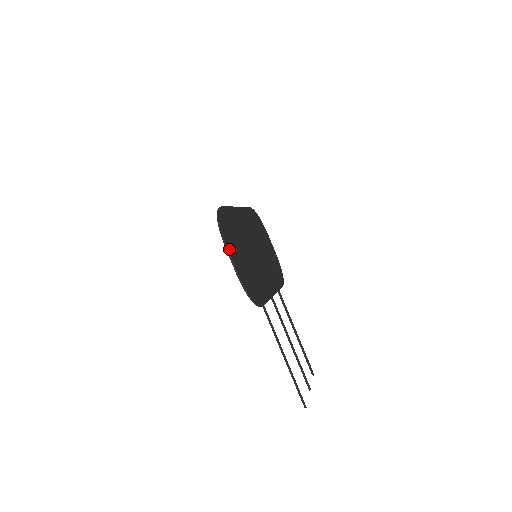
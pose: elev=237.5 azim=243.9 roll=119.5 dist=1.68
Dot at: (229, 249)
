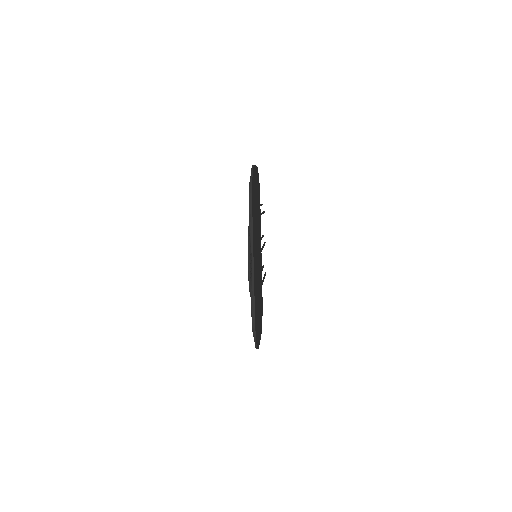
Dot at: (259, 343)
